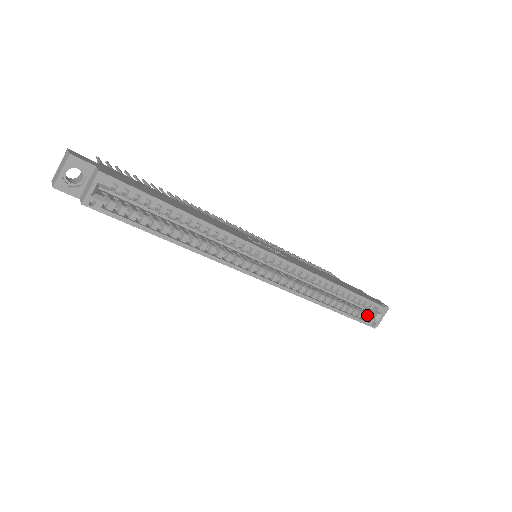
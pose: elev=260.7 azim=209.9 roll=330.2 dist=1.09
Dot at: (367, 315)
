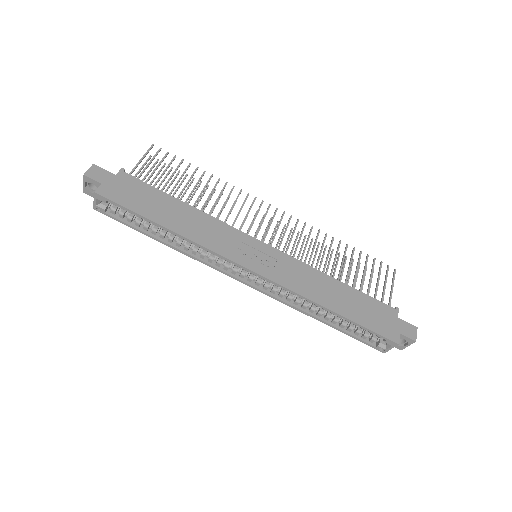
Dot at: (375, 339)
